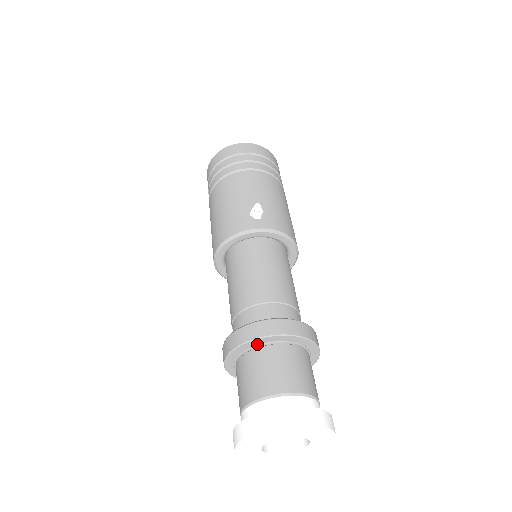
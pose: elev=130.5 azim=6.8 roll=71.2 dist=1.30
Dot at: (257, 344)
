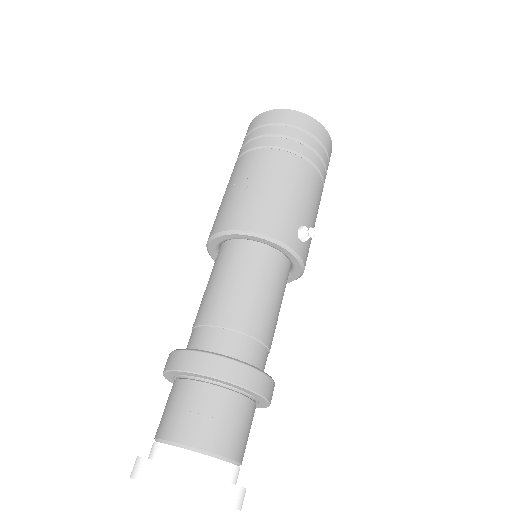
Dot at: (234, 387)
